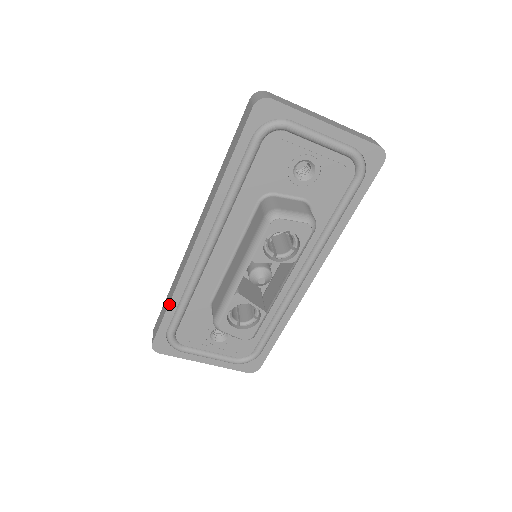
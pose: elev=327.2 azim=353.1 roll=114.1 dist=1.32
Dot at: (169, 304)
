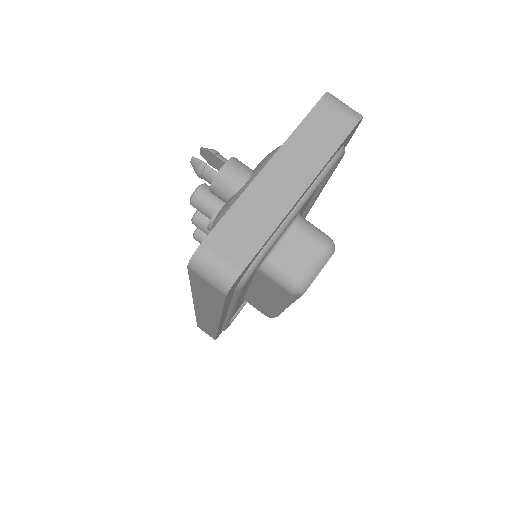
Dot at: (216, 335)
